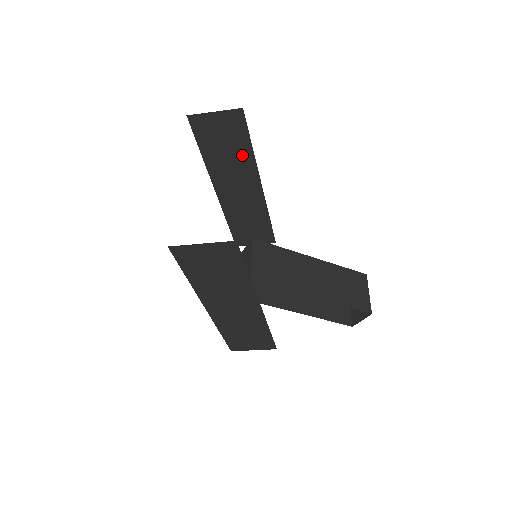
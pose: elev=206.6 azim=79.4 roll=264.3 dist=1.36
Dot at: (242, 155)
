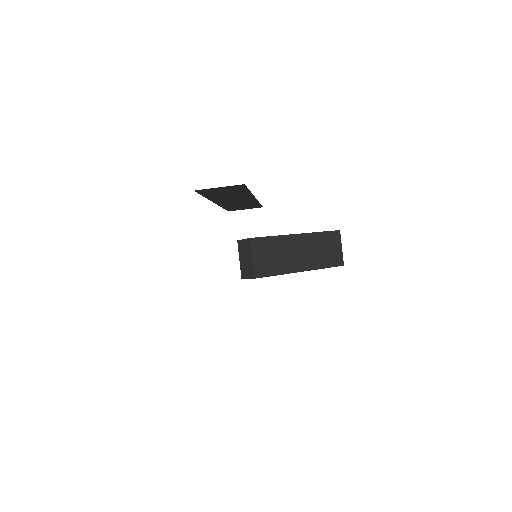
Dot at: (240, 193)
